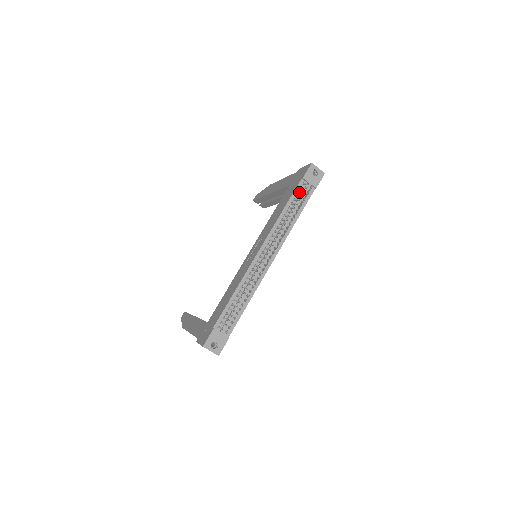
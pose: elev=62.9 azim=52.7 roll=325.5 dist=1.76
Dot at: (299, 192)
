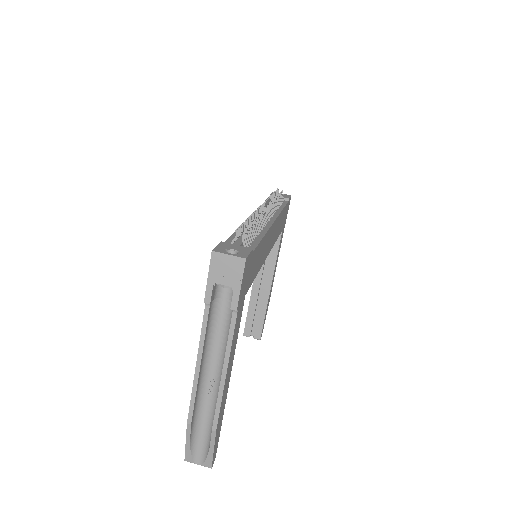
Dot at: (272, 200)
